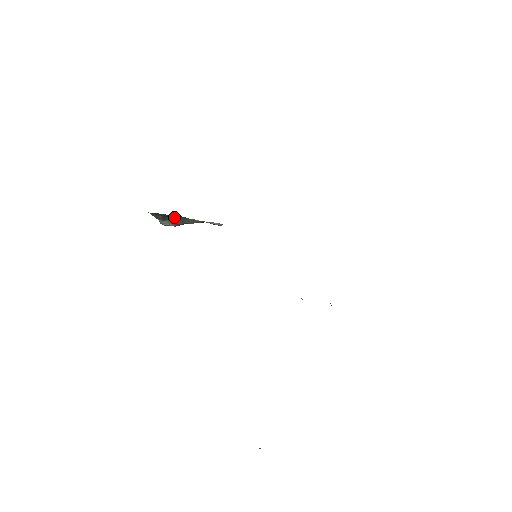
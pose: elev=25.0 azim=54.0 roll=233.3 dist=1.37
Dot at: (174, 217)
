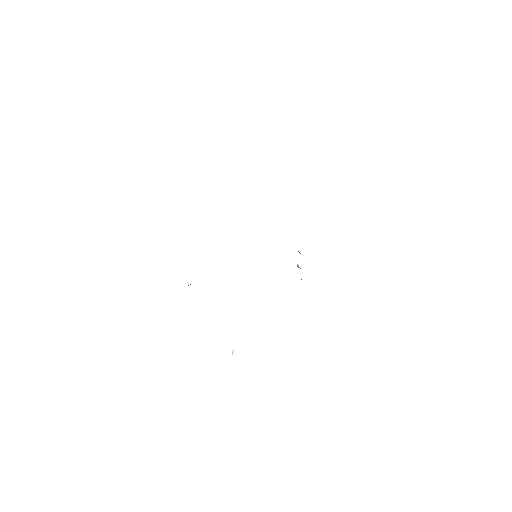
Dot at: occluded
